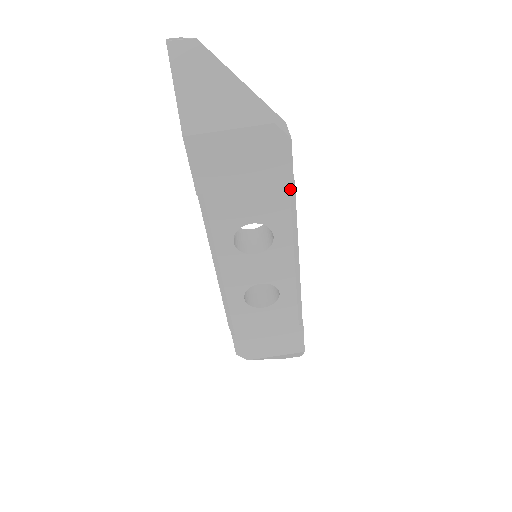
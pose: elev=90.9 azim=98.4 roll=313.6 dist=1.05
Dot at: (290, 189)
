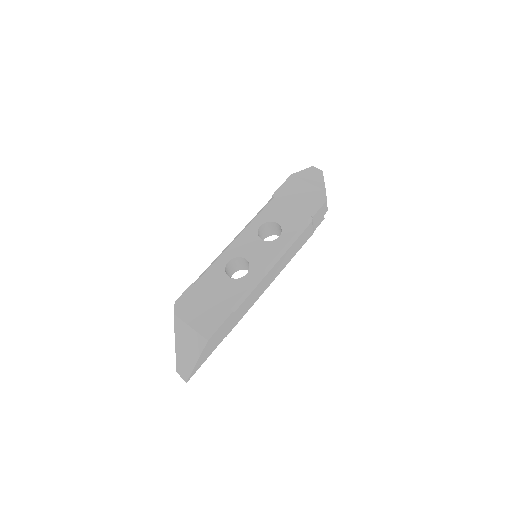
Dot at: (308, 220)
